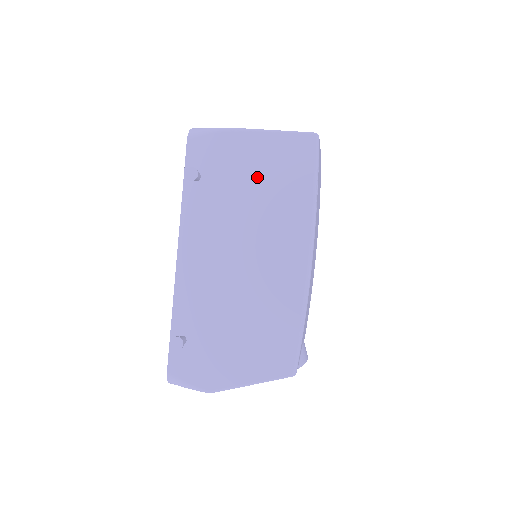
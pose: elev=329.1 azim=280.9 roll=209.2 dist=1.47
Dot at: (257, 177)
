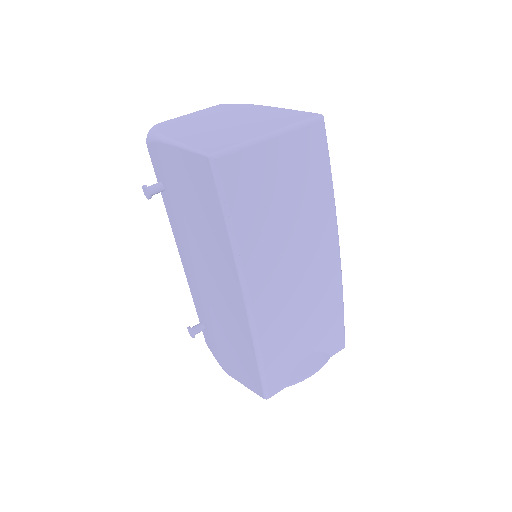
Dot at: (190, 200)
